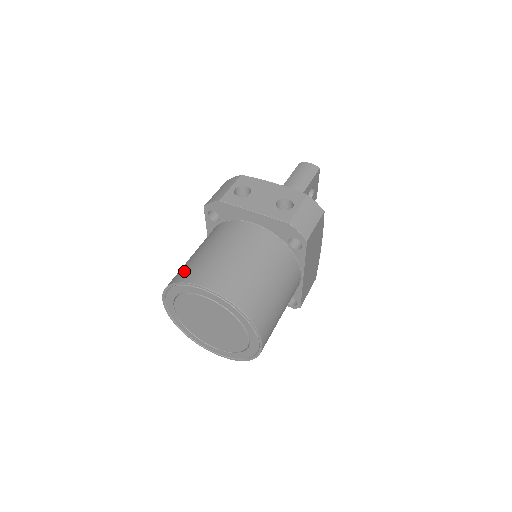
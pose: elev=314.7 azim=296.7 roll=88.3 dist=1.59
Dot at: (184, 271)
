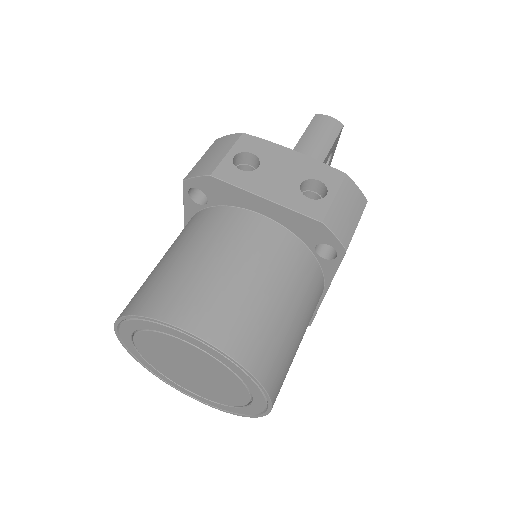
Dot at: (152, 293)
